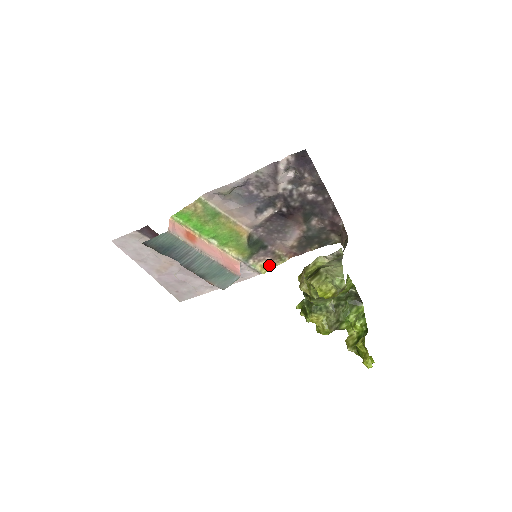
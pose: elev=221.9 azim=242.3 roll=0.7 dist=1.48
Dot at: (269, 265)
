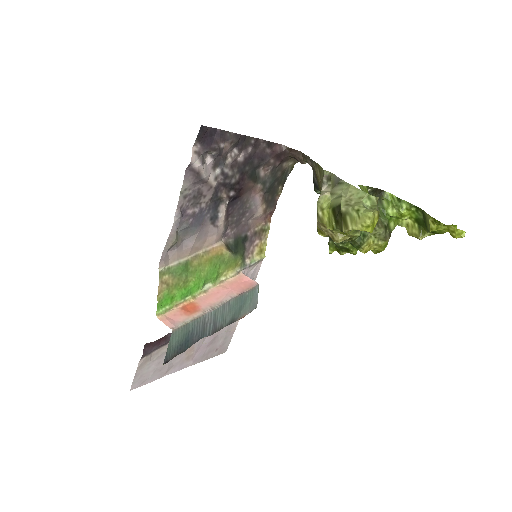
Dot at: (262, 246)
